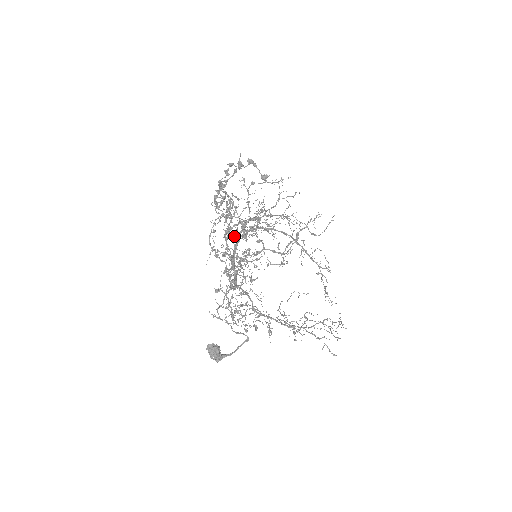
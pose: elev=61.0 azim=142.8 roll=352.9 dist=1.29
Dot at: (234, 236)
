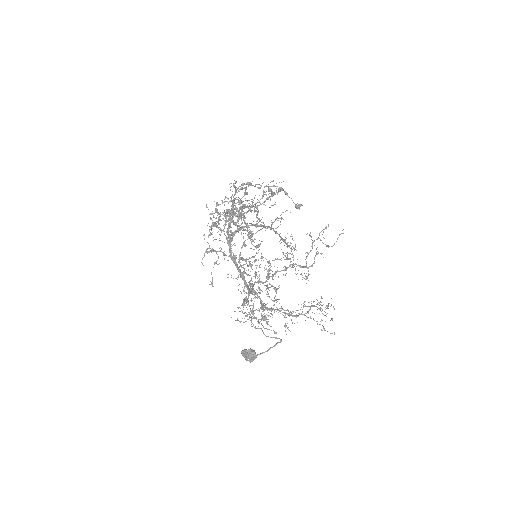
Dot at: occluded
